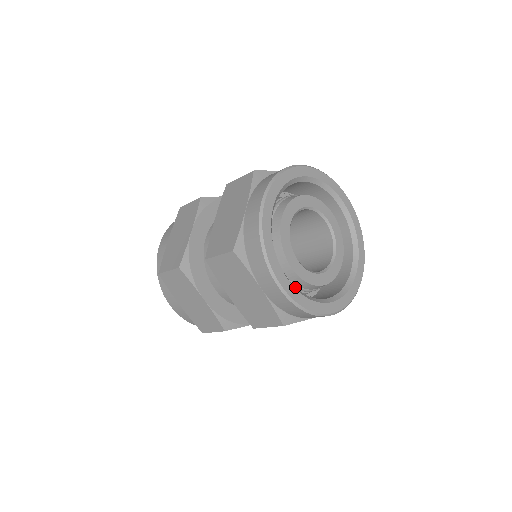
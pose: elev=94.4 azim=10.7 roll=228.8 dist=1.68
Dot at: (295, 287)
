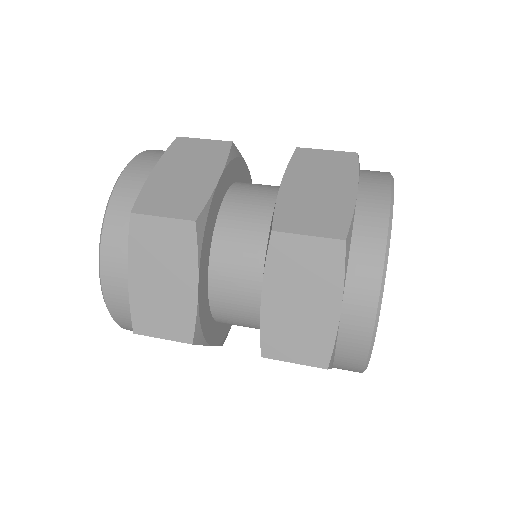
Dot at: occluded
